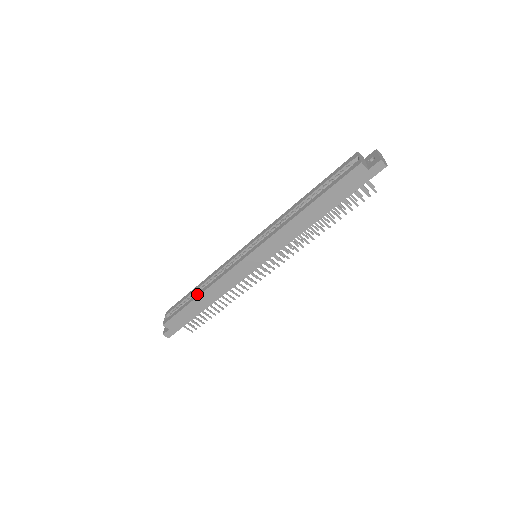
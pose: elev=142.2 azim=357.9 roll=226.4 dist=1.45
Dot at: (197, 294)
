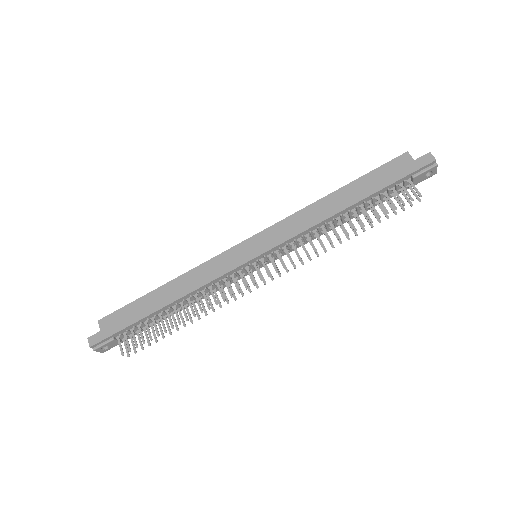
Dot at: (164, 286)
